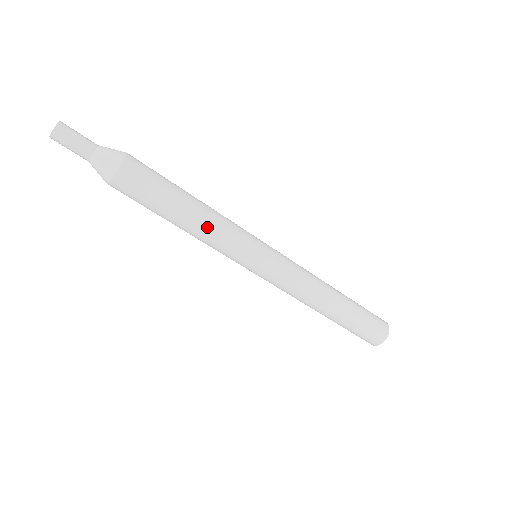
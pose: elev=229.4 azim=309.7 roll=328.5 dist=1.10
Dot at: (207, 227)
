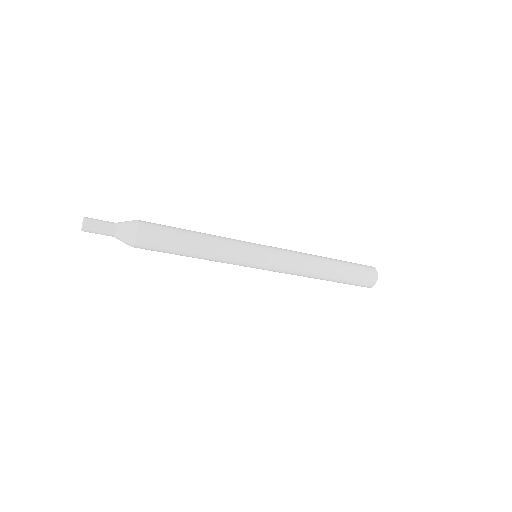
Dot at: (210, 258)
